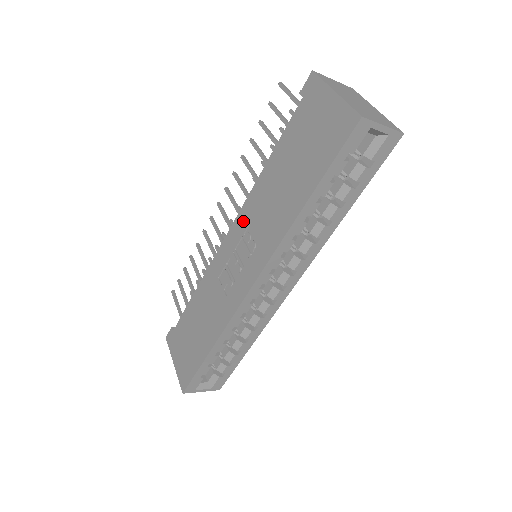
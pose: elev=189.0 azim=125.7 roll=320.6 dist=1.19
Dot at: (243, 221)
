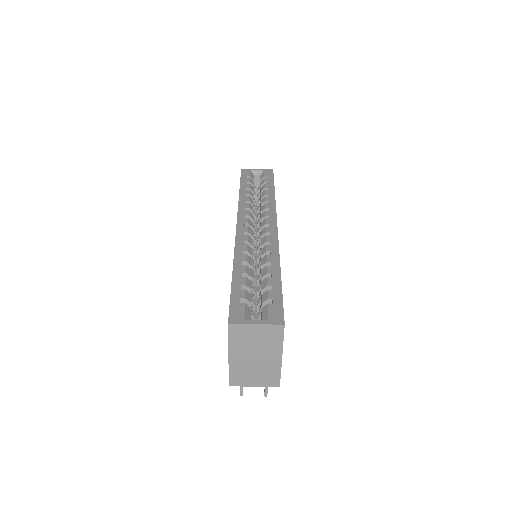
Dot at: occluded
